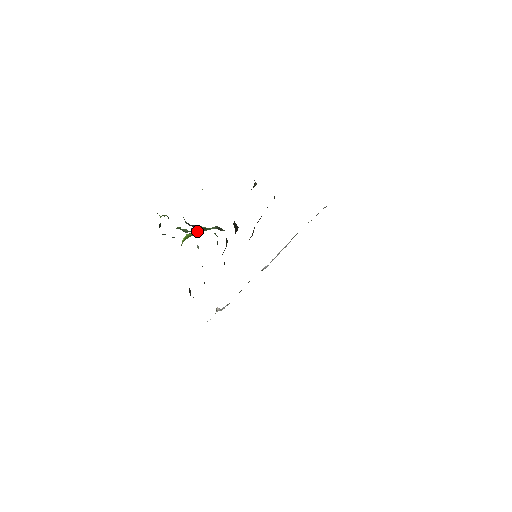
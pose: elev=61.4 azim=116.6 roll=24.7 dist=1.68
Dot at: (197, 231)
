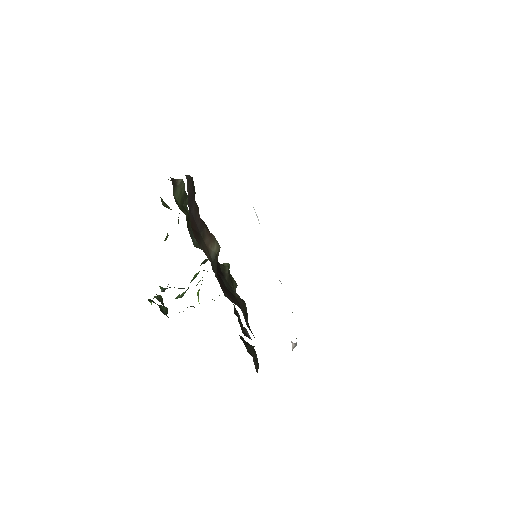
Dot at: (198, 282)
